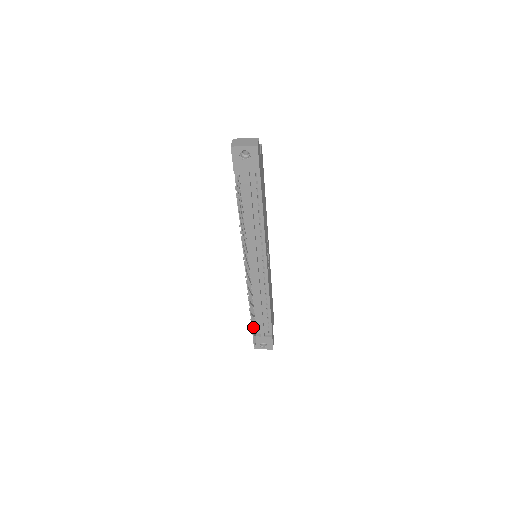
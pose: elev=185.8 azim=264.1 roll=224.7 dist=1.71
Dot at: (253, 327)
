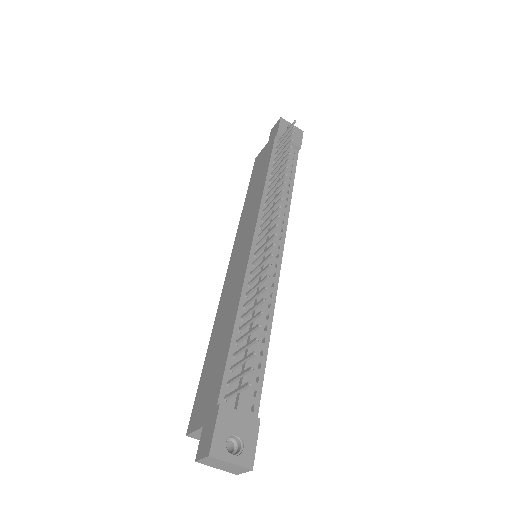
Dot at: (247, 343)
